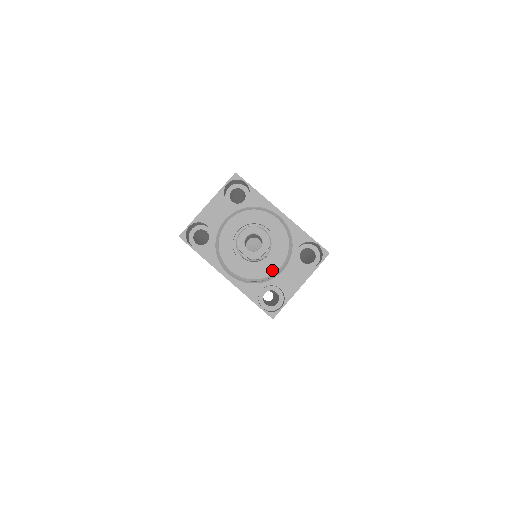
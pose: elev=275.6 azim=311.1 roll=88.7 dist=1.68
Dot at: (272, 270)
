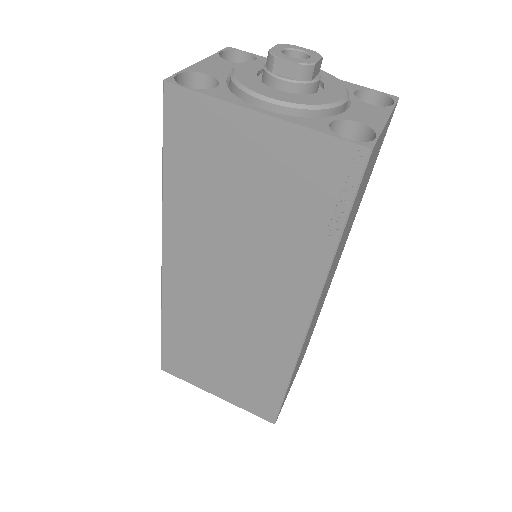
Dot at: (335, 98)
